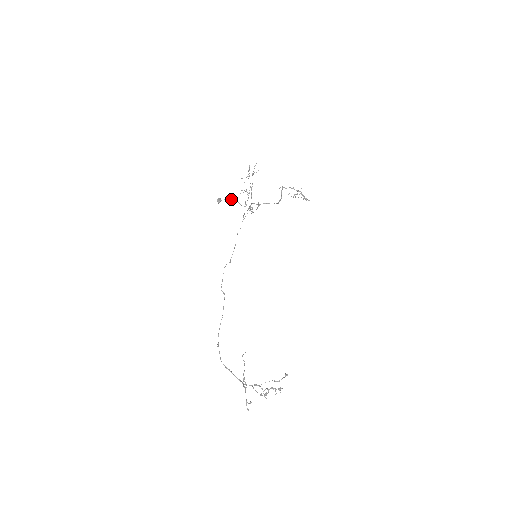
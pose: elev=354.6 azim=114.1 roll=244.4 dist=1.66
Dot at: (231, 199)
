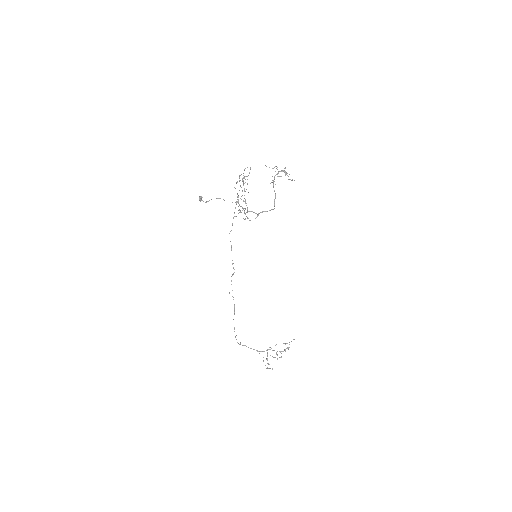
Dot at: occluded
